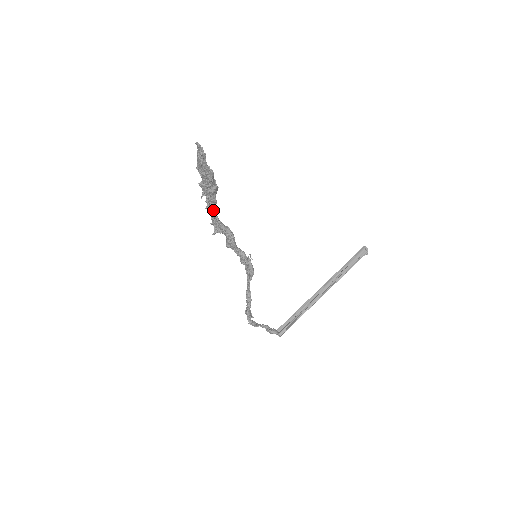
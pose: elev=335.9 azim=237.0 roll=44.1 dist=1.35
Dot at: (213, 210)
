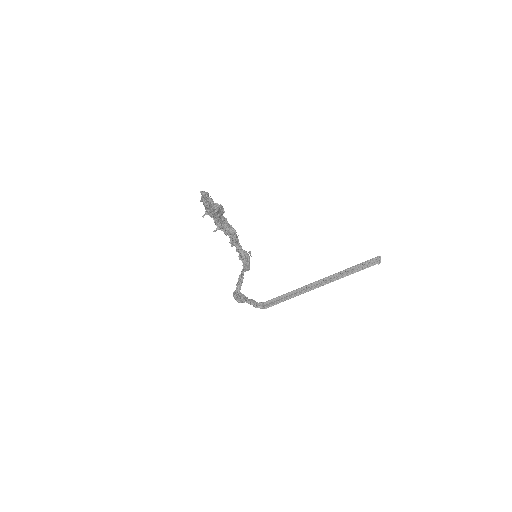
Dot at: occluded
